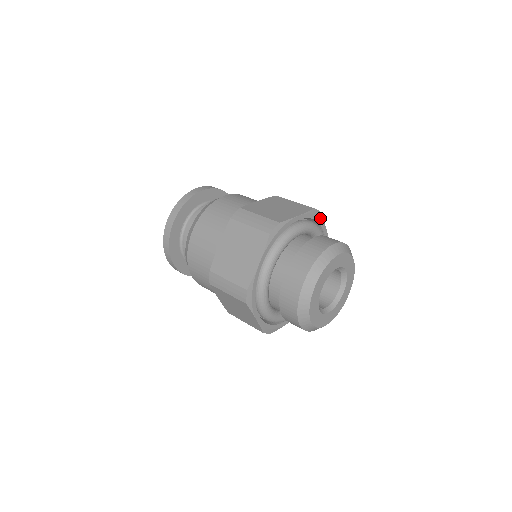
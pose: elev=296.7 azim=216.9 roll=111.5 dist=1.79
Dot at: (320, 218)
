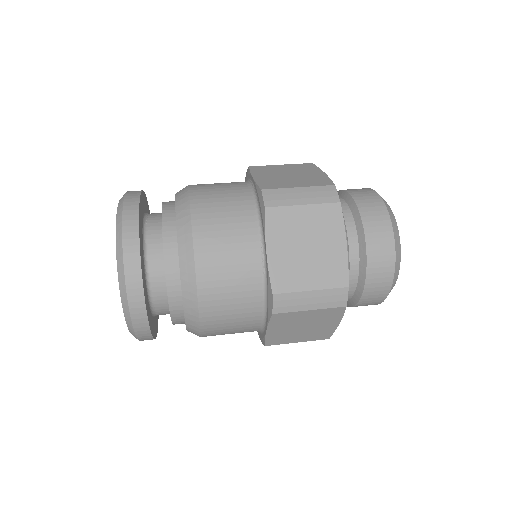
Dot at: occluded
